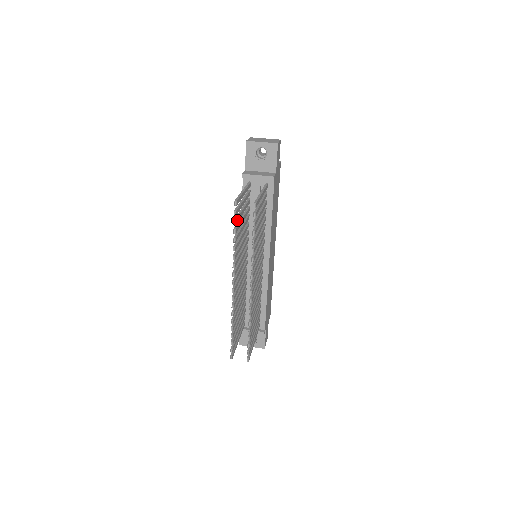
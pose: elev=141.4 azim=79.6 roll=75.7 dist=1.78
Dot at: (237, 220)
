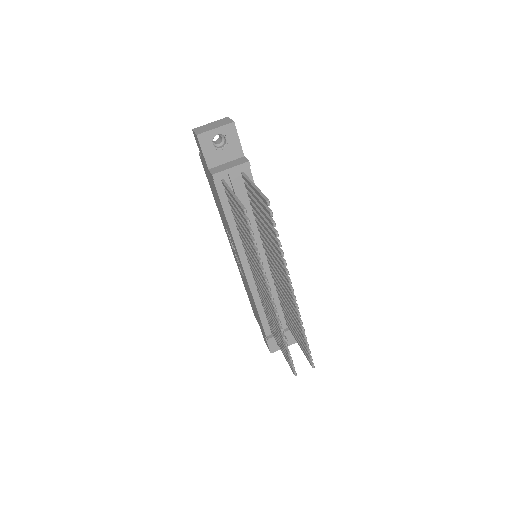
Dot at: (250, 229)
